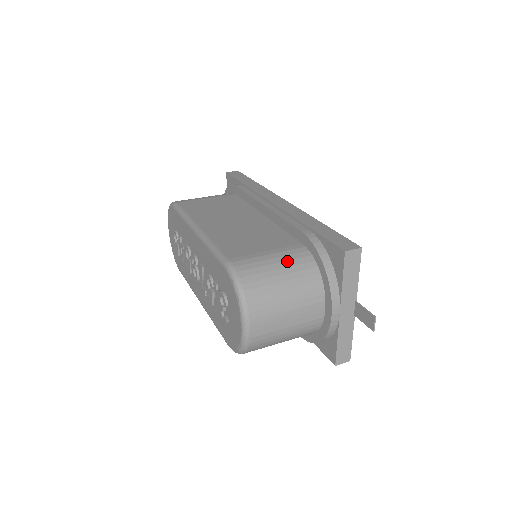
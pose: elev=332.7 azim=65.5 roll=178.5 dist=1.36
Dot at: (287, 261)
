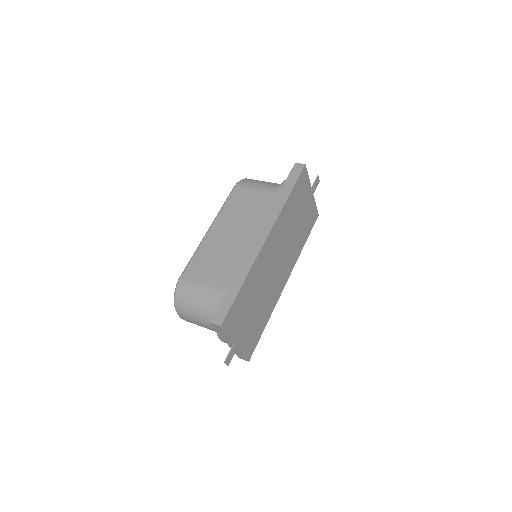
Dot at: (205, 297)
